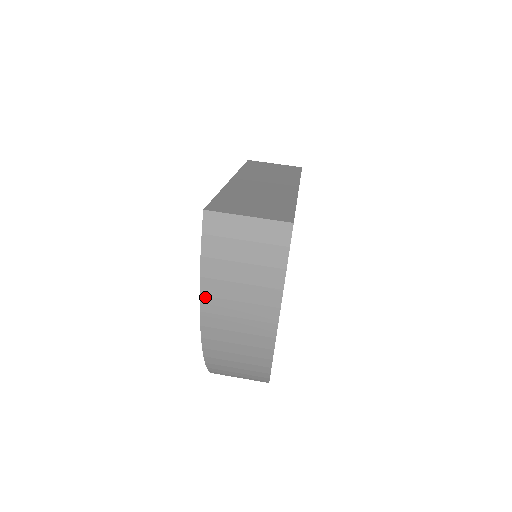
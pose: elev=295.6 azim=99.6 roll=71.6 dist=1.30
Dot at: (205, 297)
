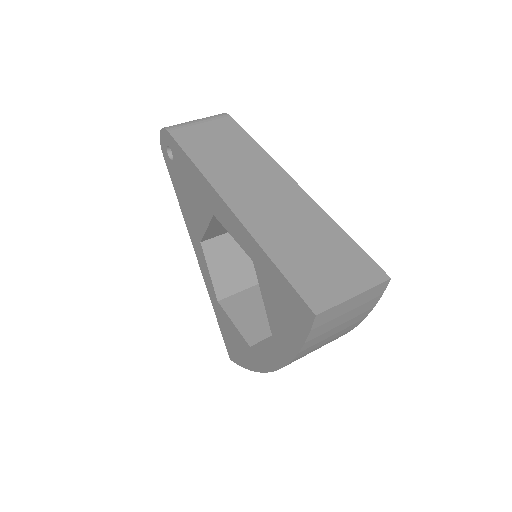
Dot at: occluded
